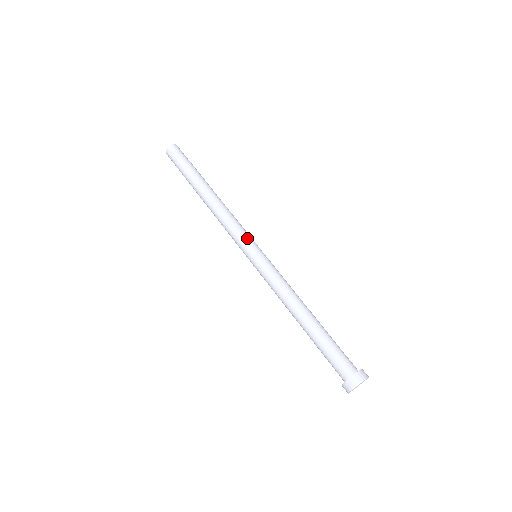
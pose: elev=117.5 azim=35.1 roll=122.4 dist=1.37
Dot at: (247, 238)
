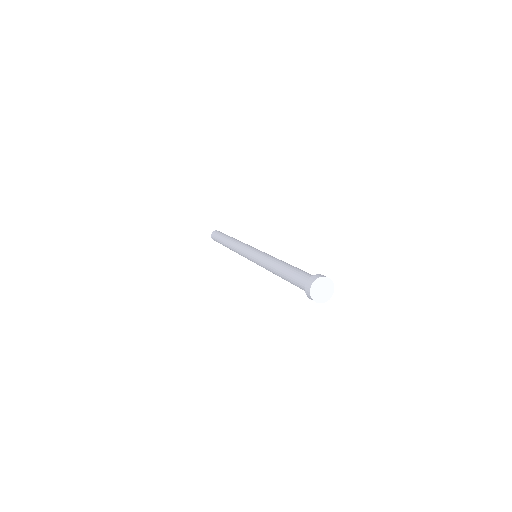
Dot at: (252, 247)
